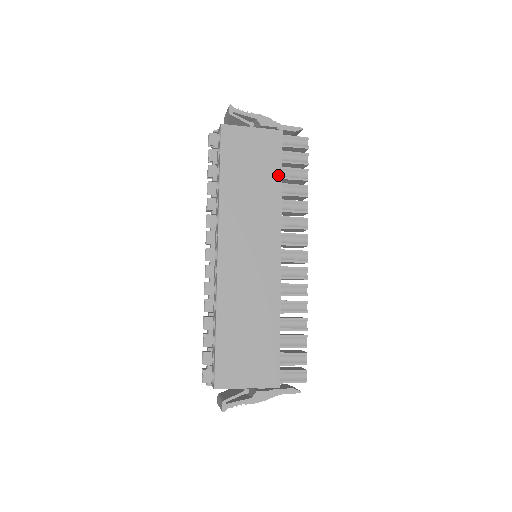
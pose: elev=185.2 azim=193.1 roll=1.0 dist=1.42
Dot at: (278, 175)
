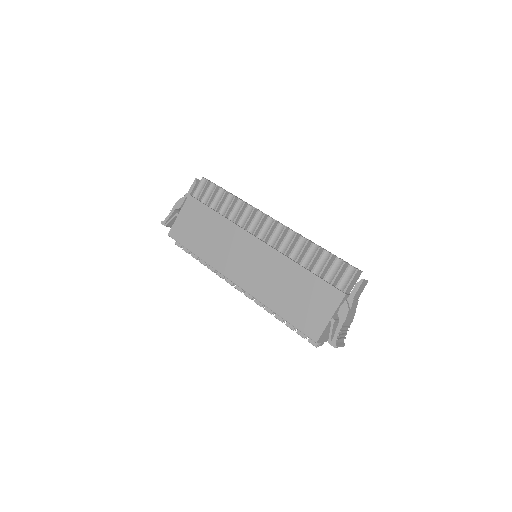
Dot at: (211, 212)
